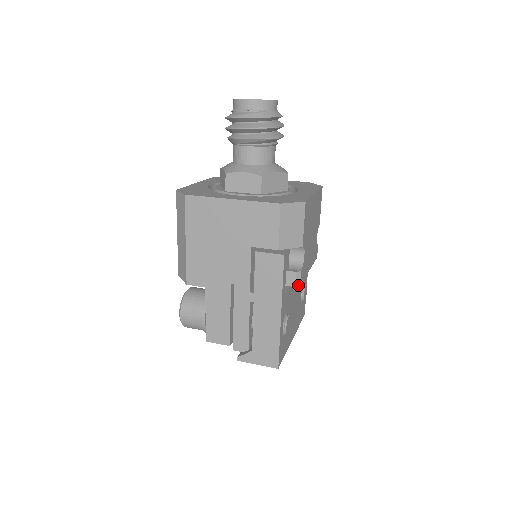
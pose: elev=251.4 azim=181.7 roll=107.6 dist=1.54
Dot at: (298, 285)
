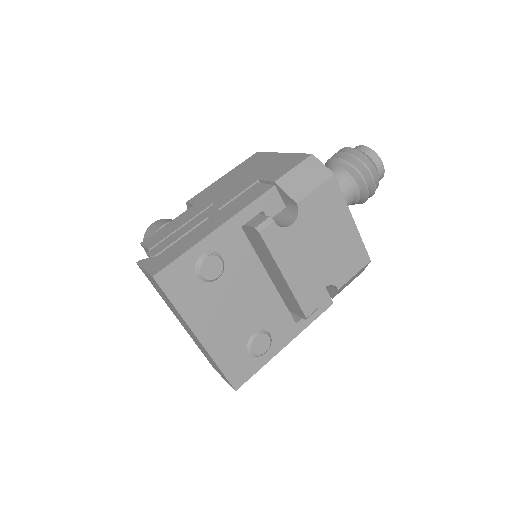
Dot at: (259, 230)
